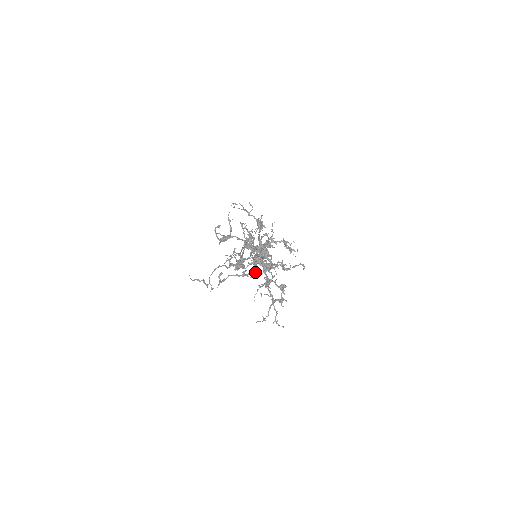
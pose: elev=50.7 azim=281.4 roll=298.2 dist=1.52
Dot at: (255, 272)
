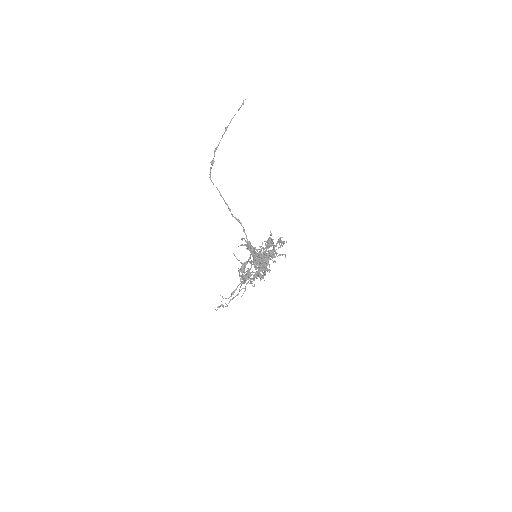
Dot at: (253, 272)
